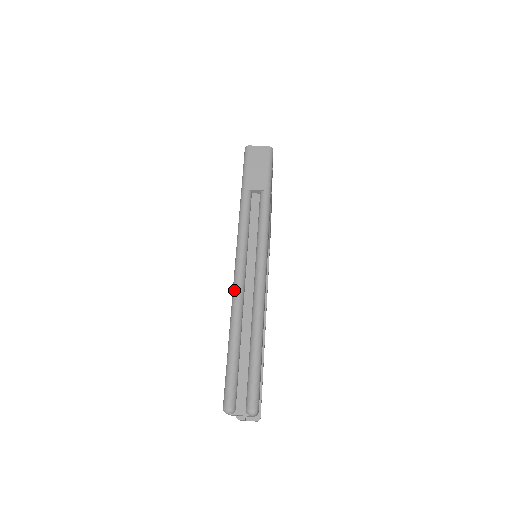
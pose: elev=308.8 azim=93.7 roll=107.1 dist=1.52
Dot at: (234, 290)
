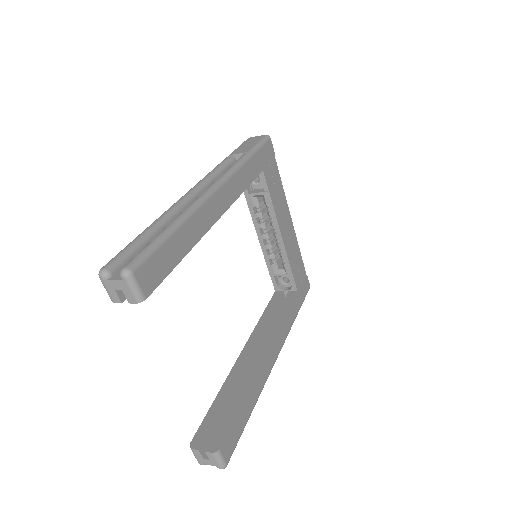
Dot at: (176, 202)
